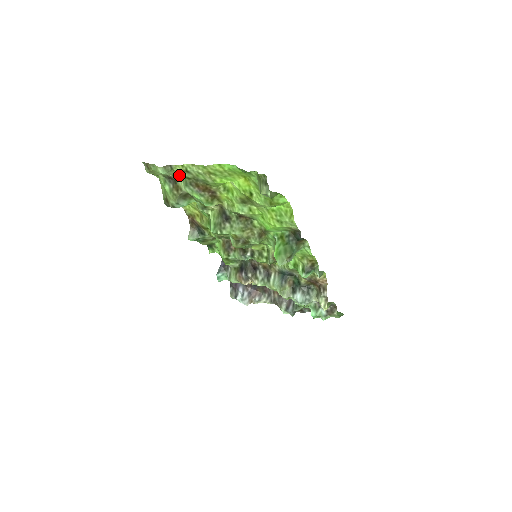
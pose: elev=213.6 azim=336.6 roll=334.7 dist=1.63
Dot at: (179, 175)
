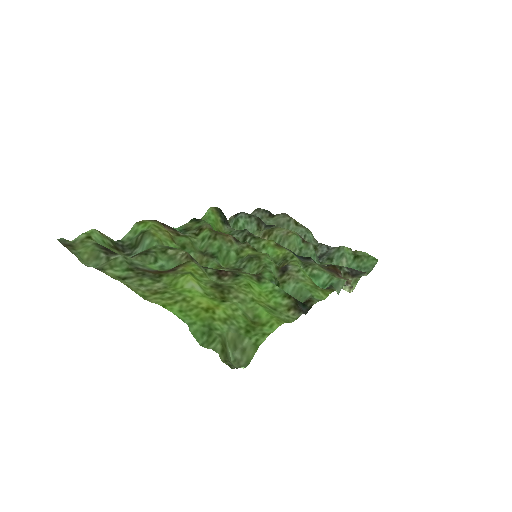
Dot at: (116, 258)
